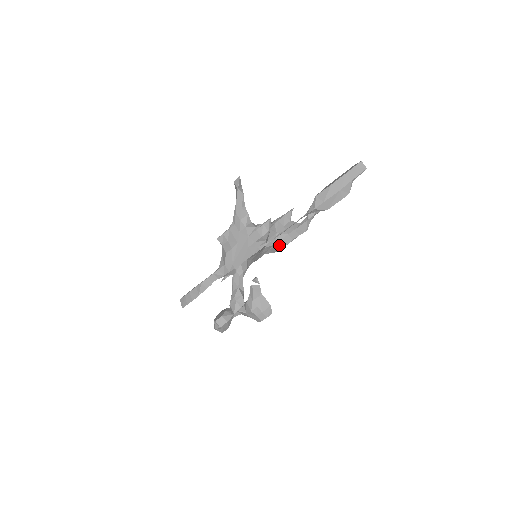
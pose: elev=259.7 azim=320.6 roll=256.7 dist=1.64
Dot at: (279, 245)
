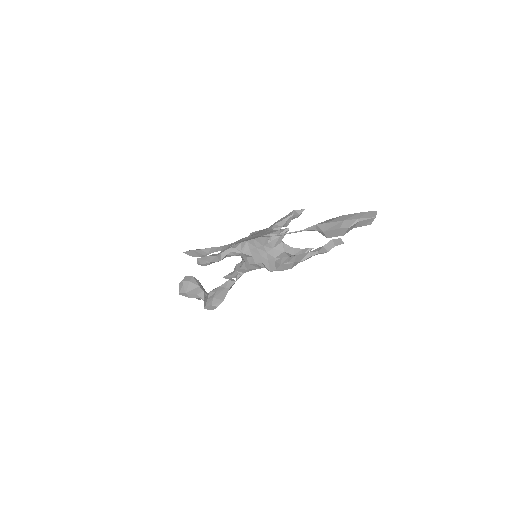
Dot at: (277, 261)
